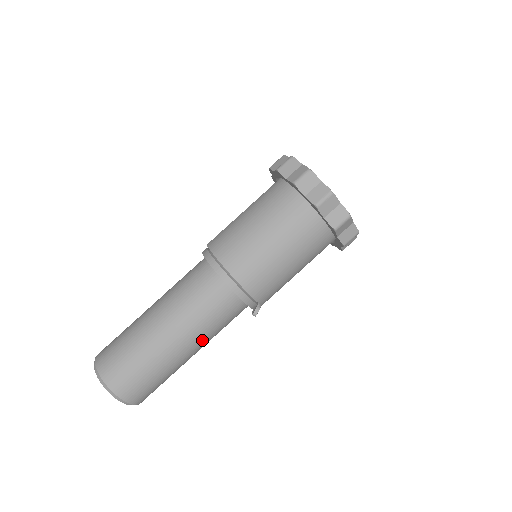
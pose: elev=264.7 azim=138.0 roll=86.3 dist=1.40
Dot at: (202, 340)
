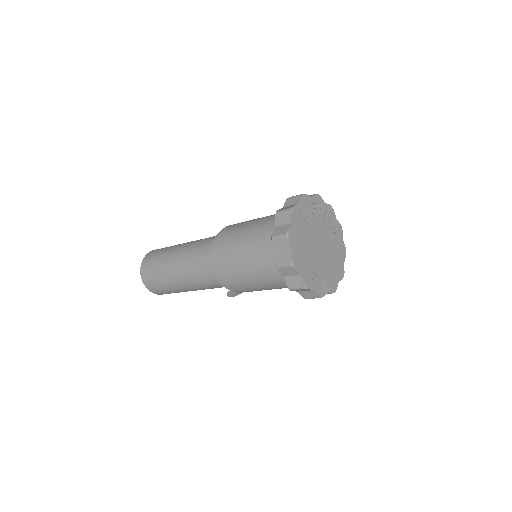
Dot at: (190, 282)
